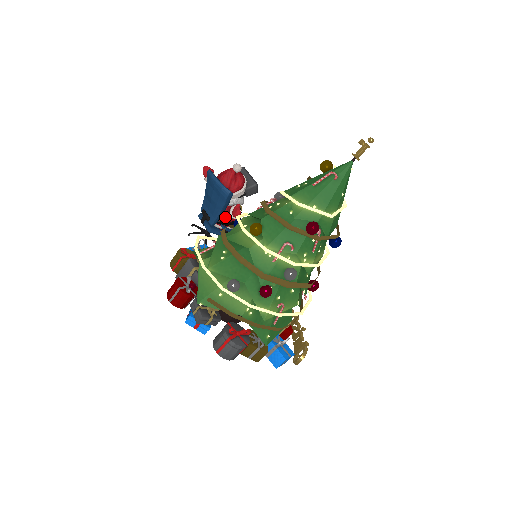
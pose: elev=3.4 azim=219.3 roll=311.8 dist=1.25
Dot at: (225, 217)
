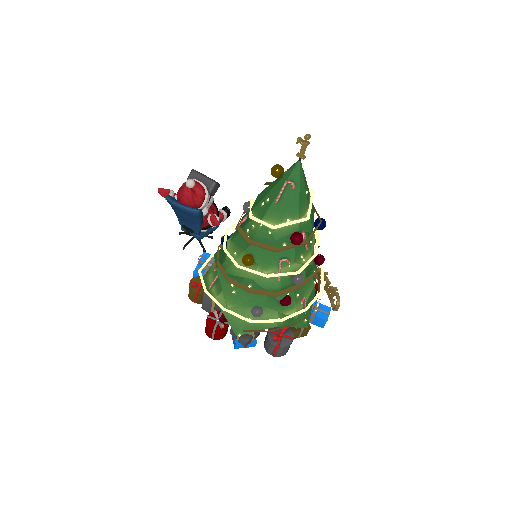
Dot at: (206, 223)
